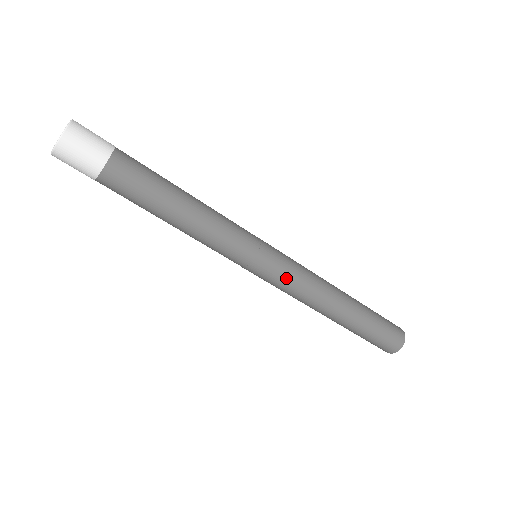
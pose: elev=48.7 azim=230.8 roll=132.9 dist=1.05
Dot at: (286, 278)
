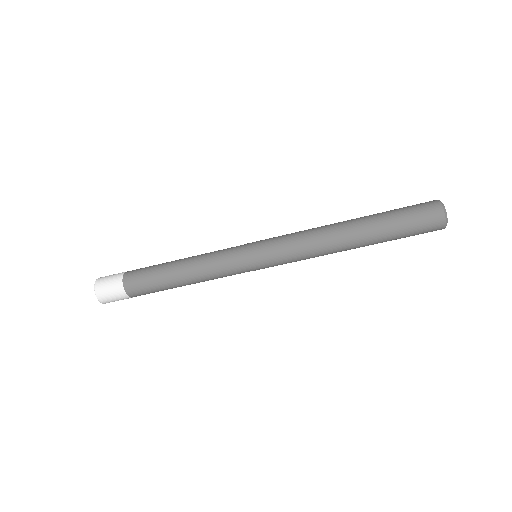
Dot at: (281, 246)
